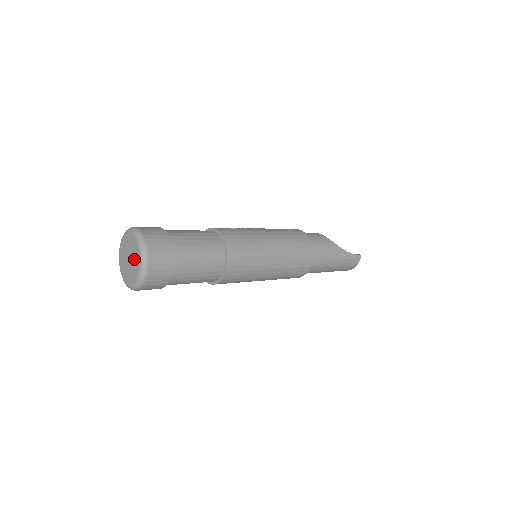
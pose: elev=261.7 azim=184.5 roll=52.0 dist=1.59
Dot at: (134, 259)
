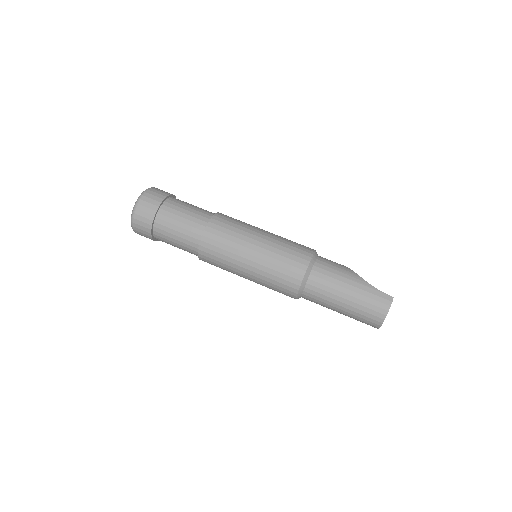
Dot at: occluded
